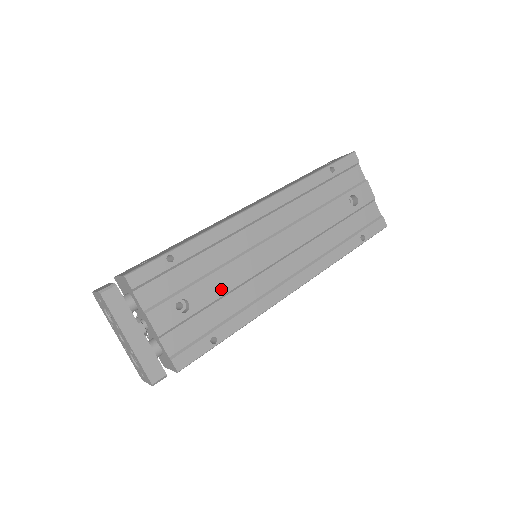
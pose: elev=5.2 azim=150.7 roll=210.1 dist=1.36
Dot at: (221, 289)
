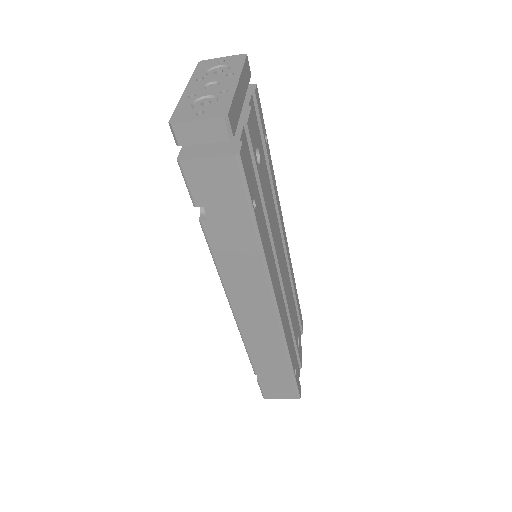
Dot at: (267, 204)
